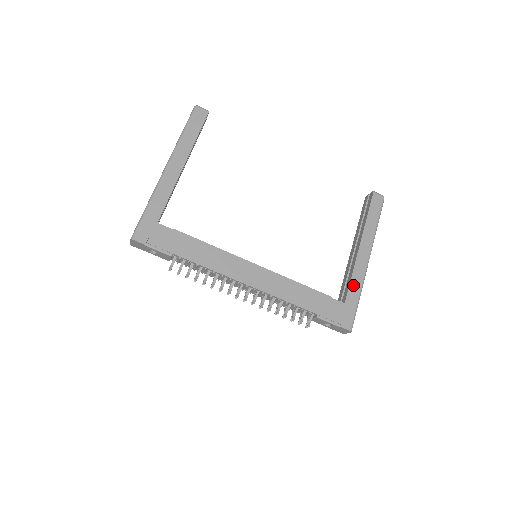
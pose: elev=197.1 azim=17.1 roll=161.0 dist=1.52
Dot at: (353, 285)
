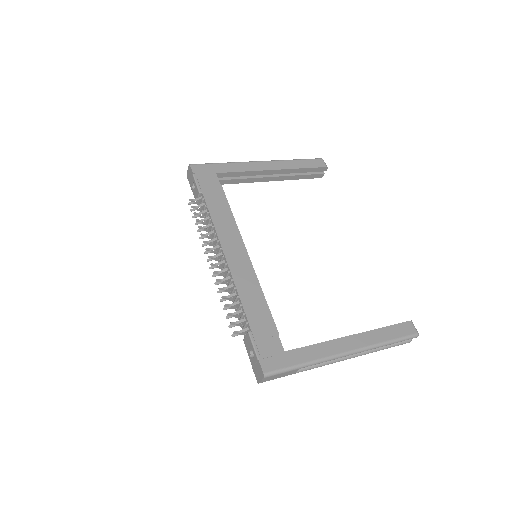
Dot at: (310, 350)
